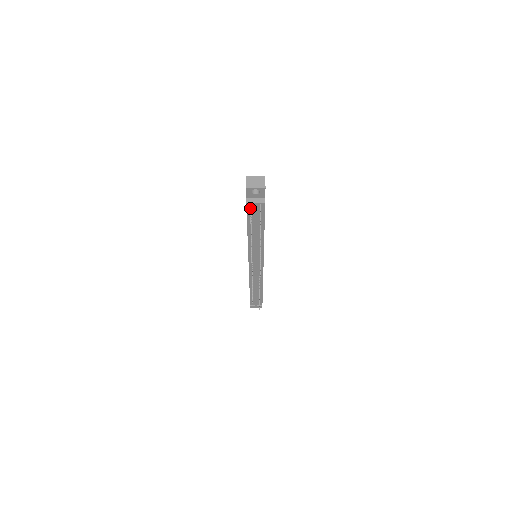
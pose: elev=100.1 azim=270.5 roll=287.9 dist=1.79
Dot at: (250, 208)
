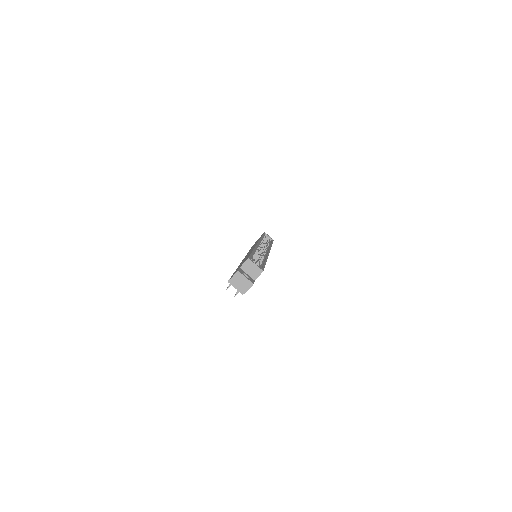
Dot at: (230, 285)
